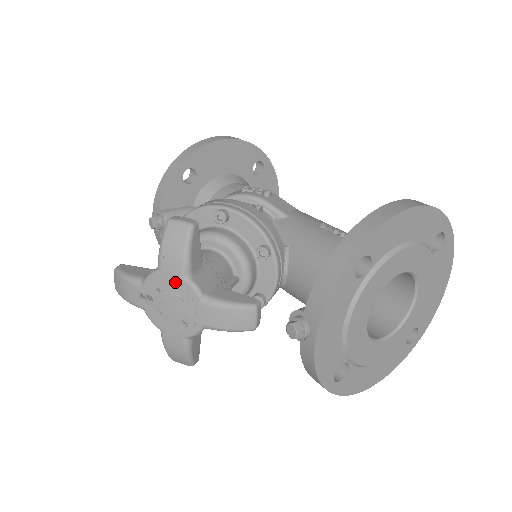
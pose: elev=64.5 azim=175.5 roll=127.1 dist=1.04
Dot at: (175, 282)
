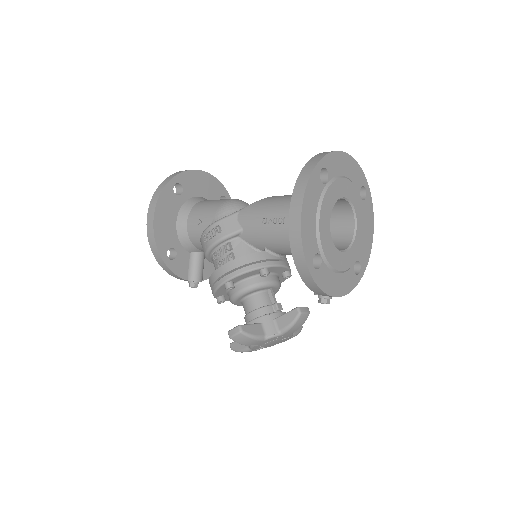
Dot at: (263, 342)
